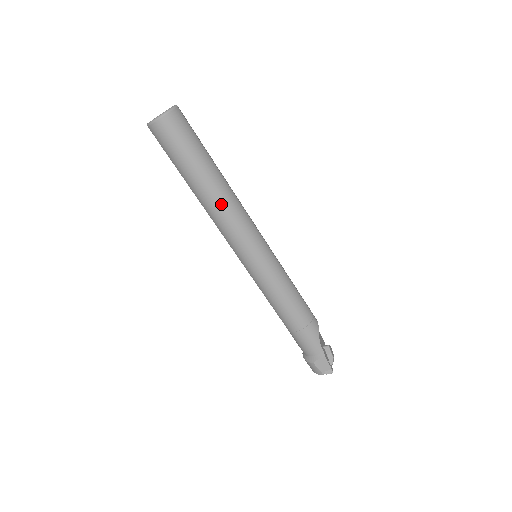
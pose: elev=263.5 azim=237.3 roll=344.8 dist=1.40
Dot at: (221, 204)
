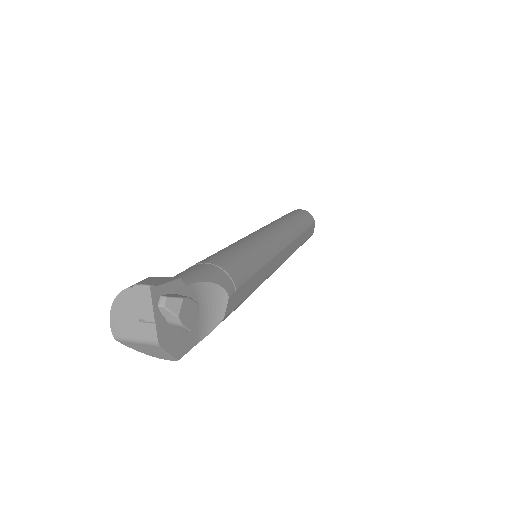
Dot at: (283, 222)
